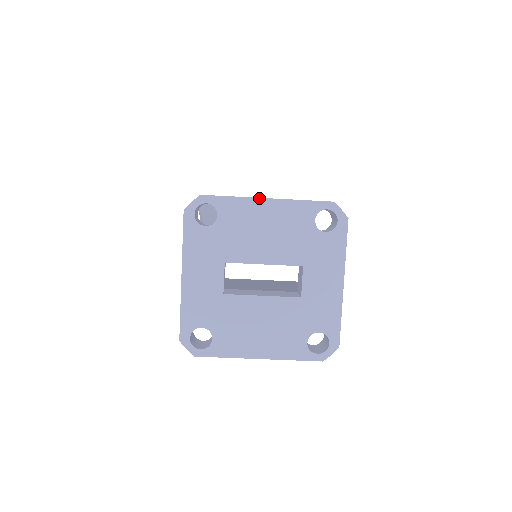
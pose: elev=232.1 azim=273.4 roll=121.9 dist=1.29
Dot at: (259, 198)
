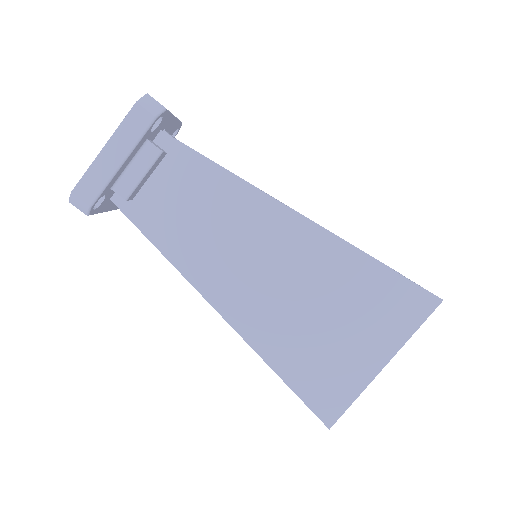
Dot at: occluded
